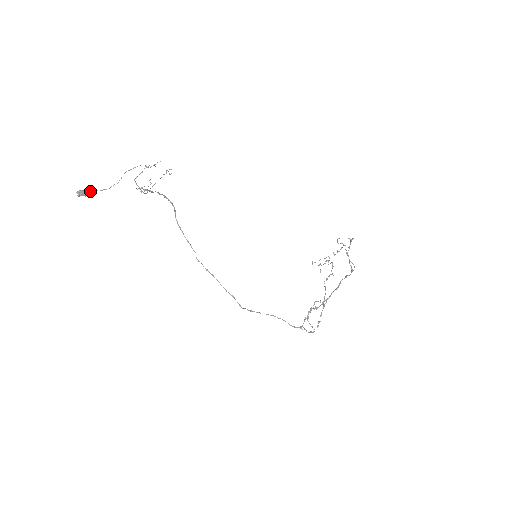
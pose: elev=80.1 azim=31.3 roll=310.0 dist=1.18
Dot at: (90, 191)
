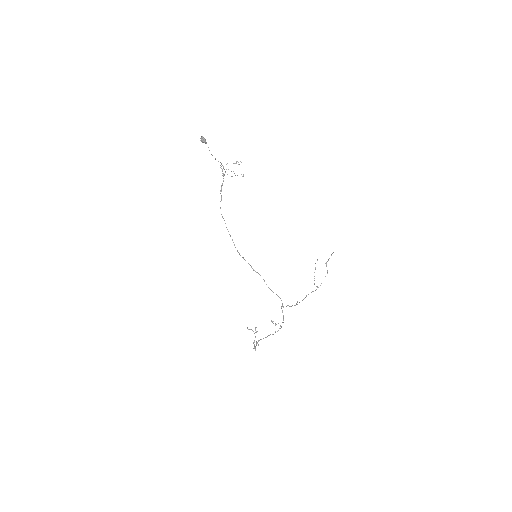
Dot at: (206, 142)
